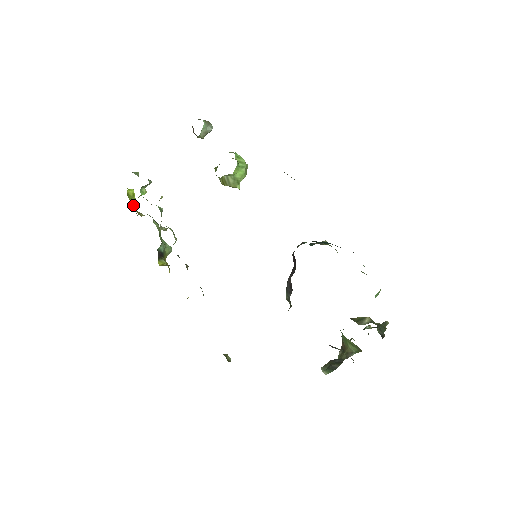
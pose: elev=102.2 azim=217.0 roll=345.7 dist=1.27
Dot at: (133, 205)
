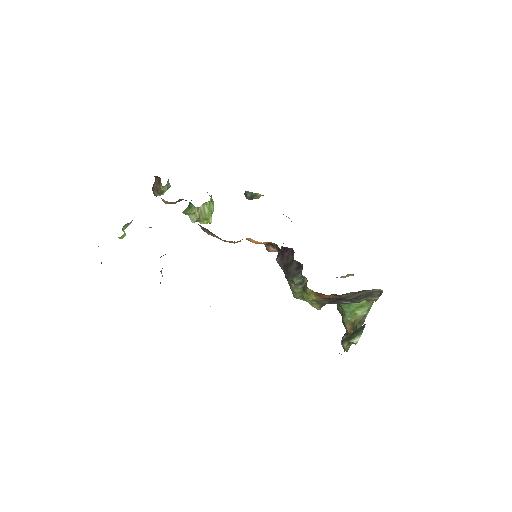
Dot at: occluded
